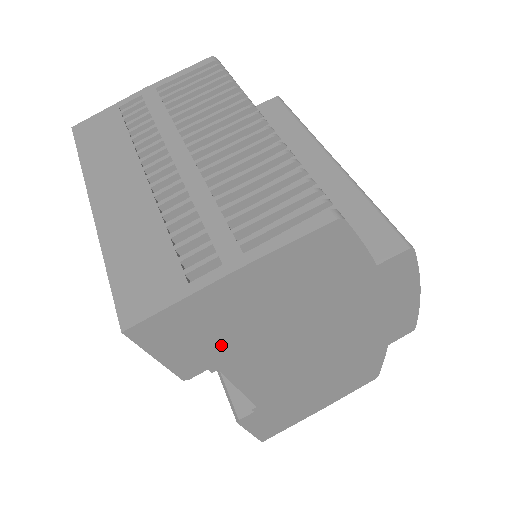
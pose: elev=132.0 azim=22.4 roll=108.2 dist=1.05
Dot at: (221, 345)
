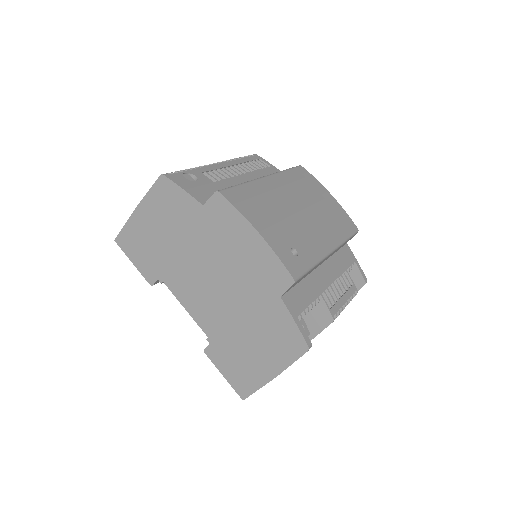
Dot at: (155, 260)
